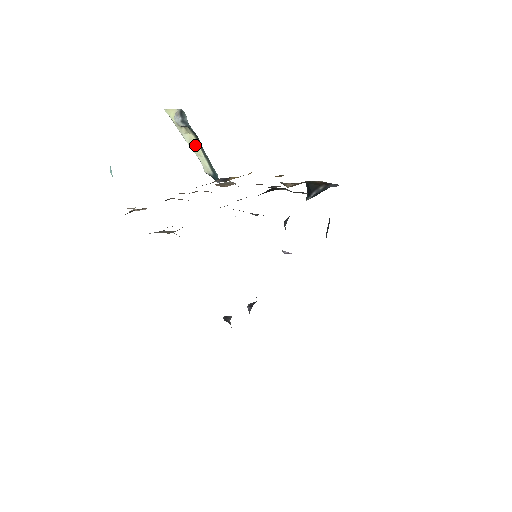
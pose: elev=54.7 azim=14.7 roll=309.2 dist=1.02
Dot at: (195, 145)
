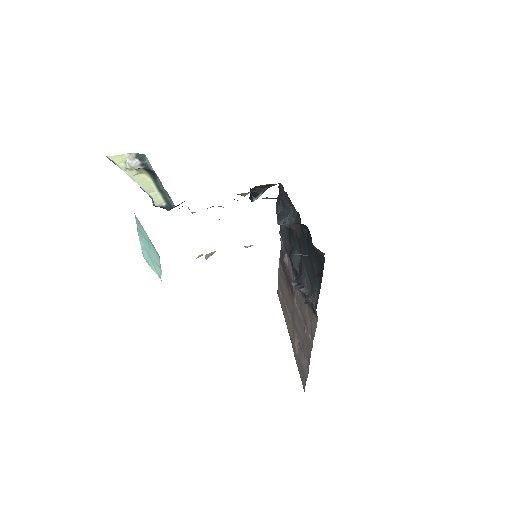
Dot at: (147, 183)
